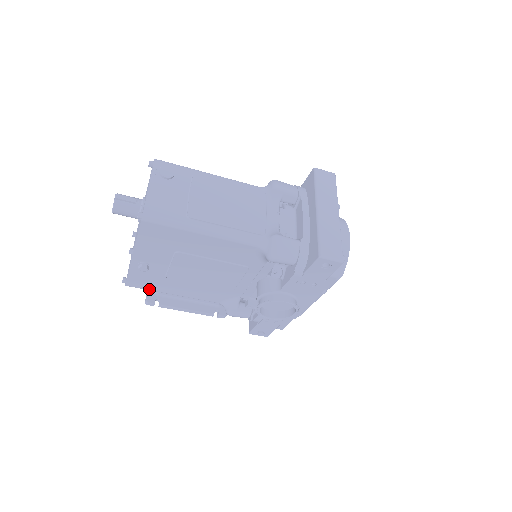
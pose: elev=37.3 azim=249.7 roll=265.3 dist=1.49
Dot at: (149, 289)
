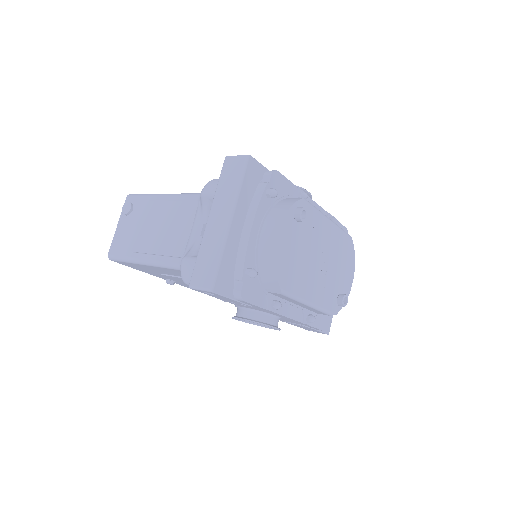
Dot at: occluded
